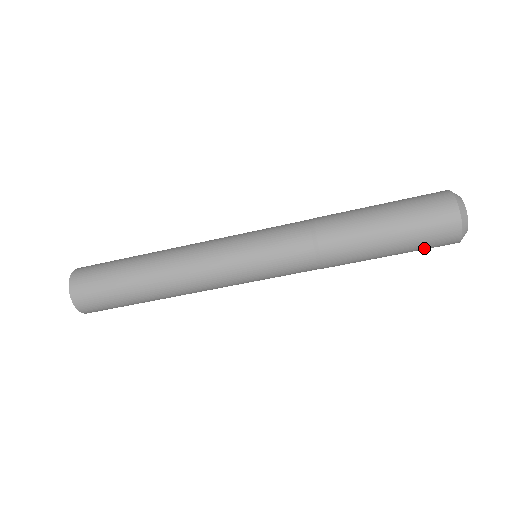
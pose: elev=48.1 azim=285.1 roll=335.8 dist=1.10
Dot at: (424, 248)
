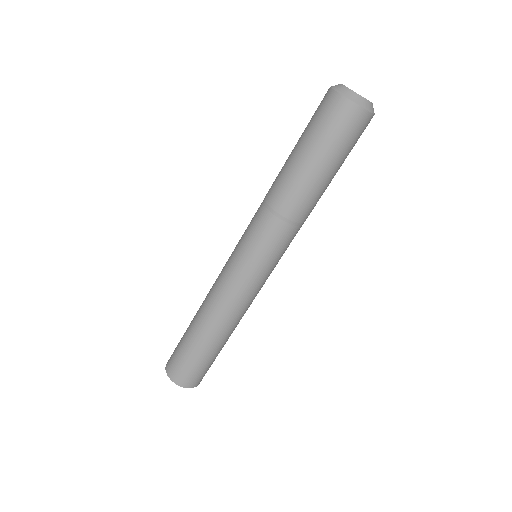
Dot at: (354, 144)
